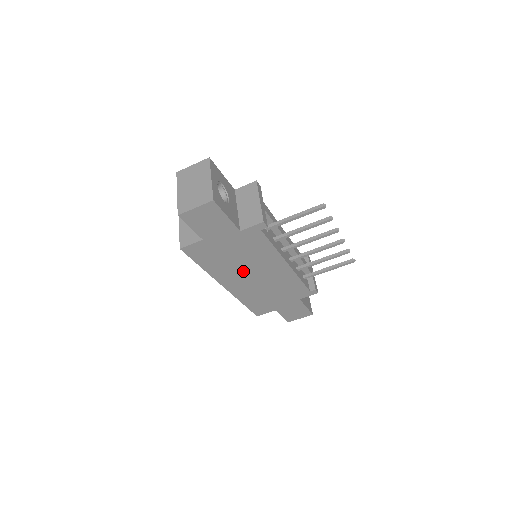
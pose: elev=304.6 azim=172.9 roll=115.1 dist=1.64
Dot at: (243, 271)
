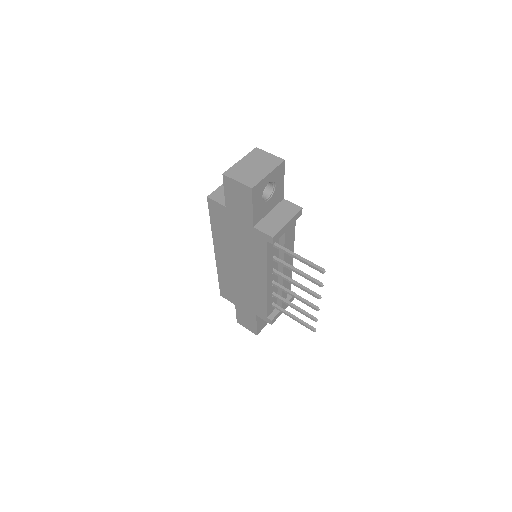
Dot at: (235, 255)
